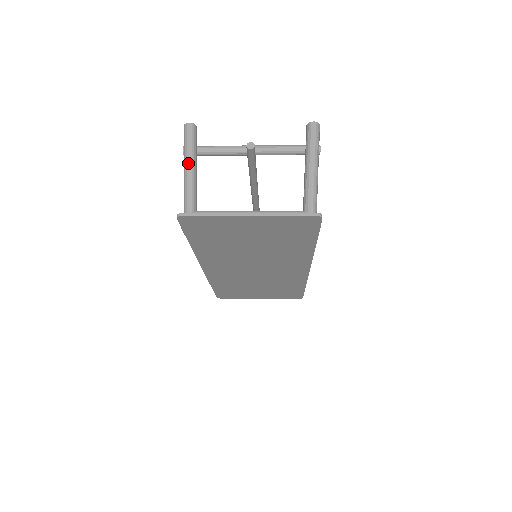
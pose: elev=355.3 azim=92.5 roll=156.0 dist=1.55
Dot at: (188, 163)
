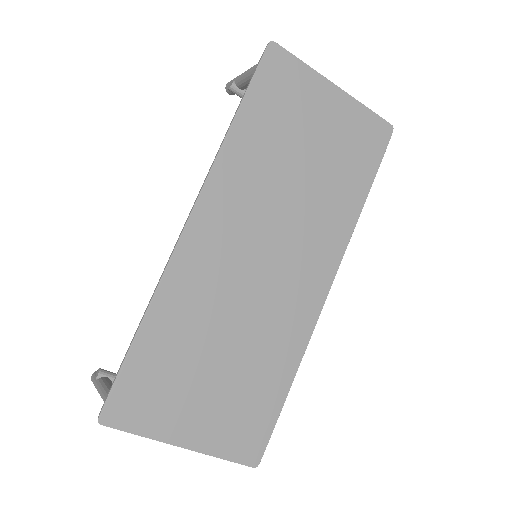
Dot at: occluded
